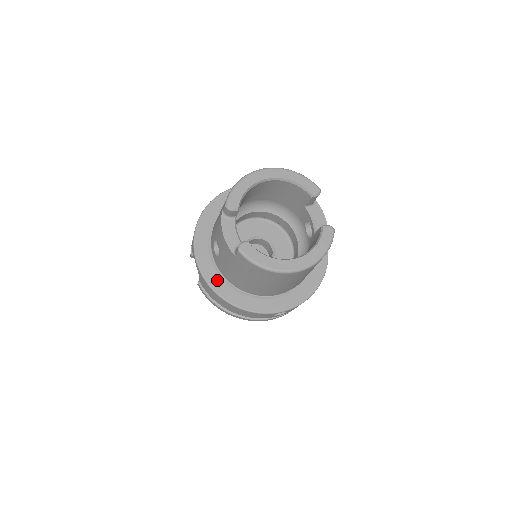
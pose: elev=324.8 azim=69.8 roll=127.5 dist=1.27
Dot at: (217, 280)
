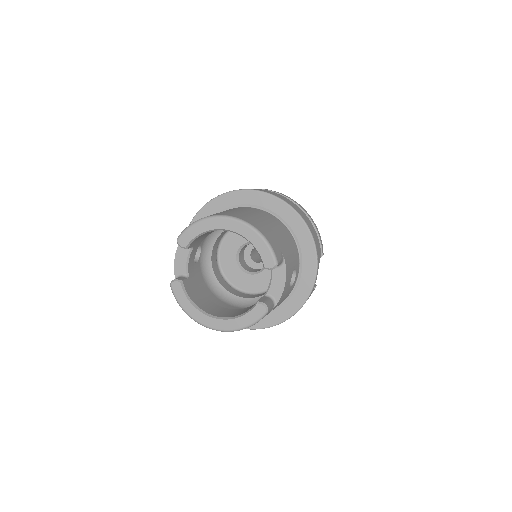
Dot at: occluded
